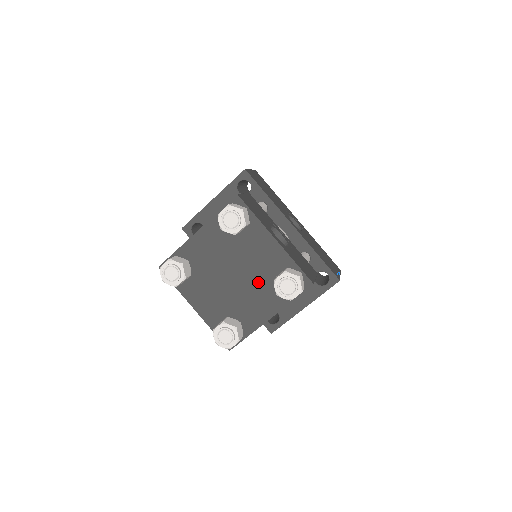
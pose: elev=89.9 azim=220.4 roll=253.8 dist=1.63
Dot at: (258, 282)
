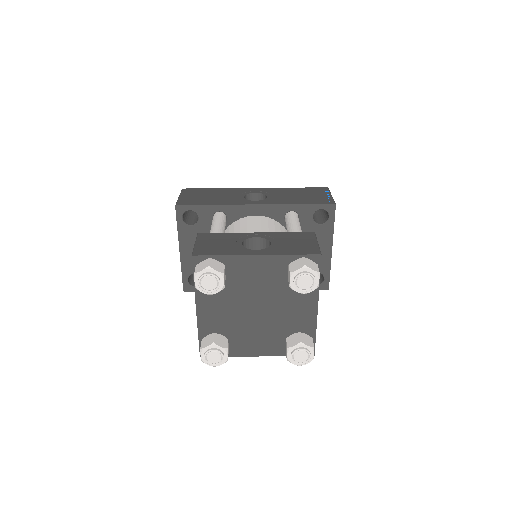
Dot at: (279, 295)
